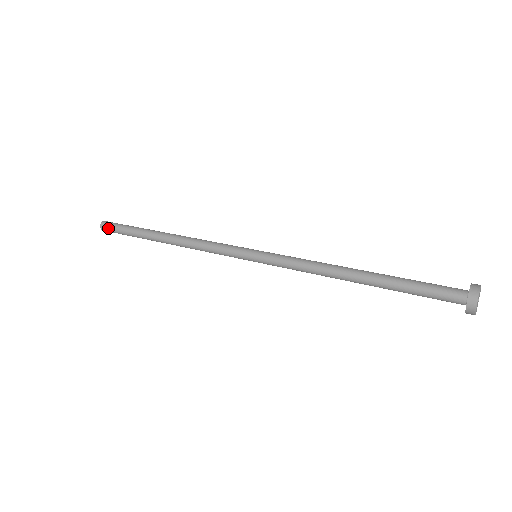
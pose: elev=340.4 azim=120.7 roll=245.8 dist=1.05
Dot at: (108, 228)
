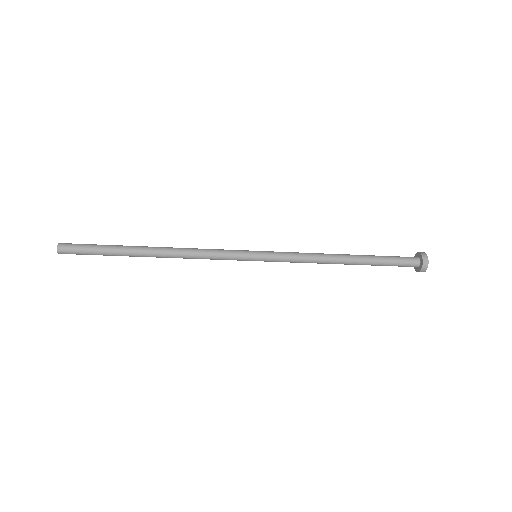
Dot at: (70, 250)
